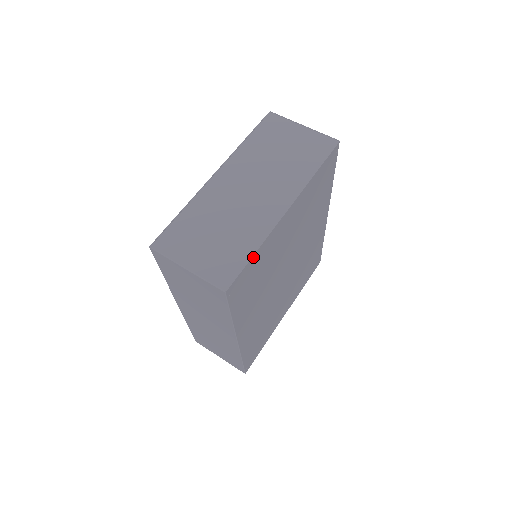
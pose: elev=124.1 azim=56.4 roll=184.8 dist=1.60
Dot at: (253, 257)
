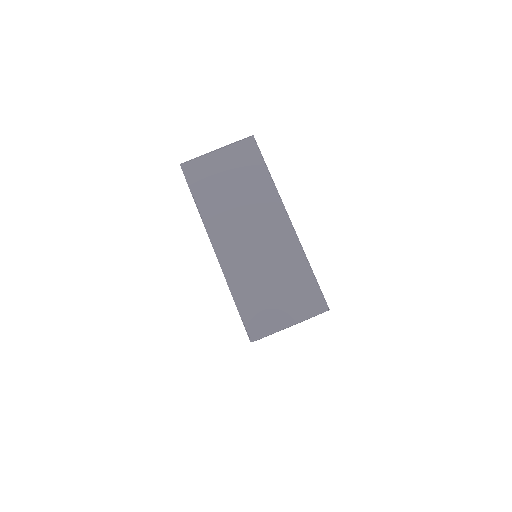
Dot at: (312, 271)
